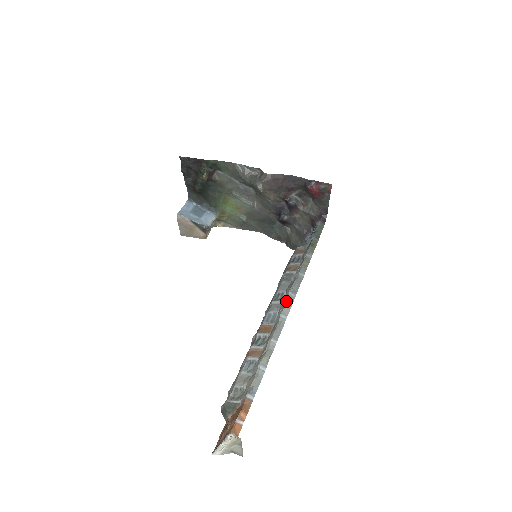
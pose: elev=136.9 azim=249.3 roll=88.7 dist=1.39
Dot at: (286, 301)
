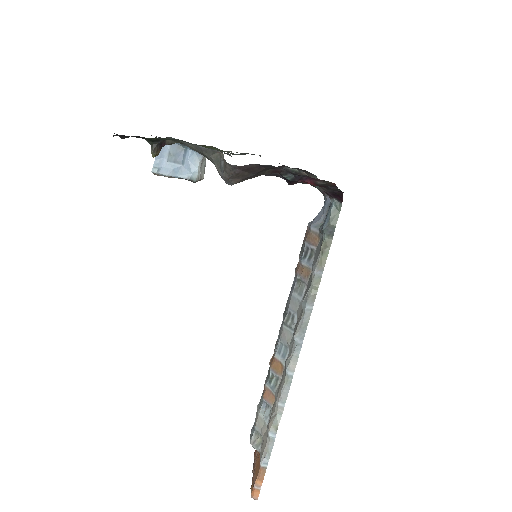
Dot at: (292, 349)
